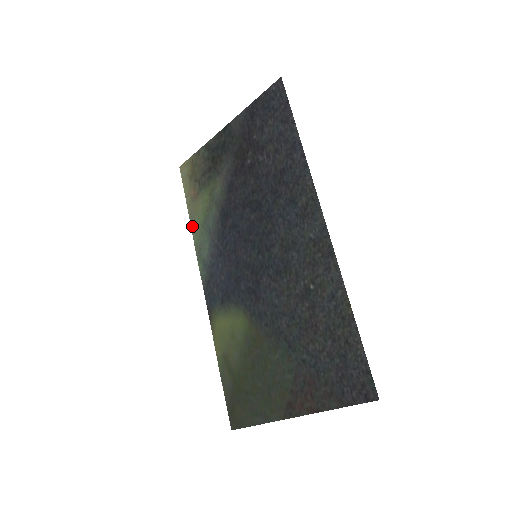
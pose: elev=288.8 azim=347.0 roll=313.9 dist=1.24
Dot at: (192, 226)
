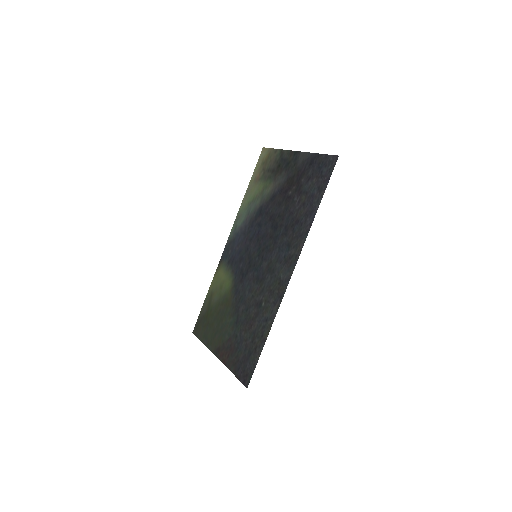
Dot at: (244, 198)
